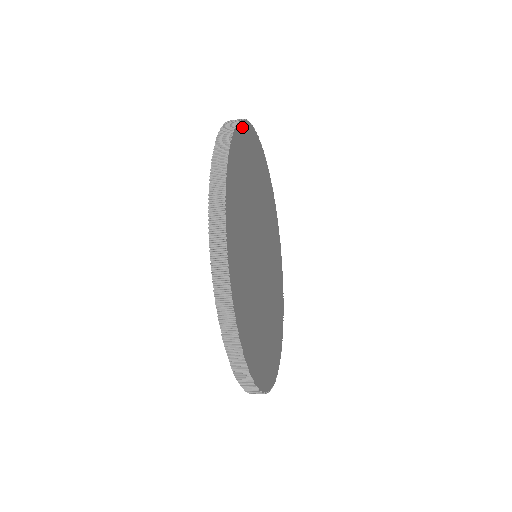
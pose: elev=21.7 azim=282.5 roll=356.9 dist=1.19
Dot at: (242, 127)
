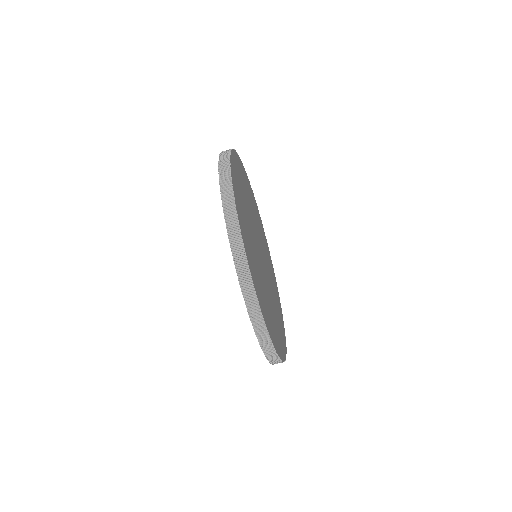
Dot at: (243, 167)
